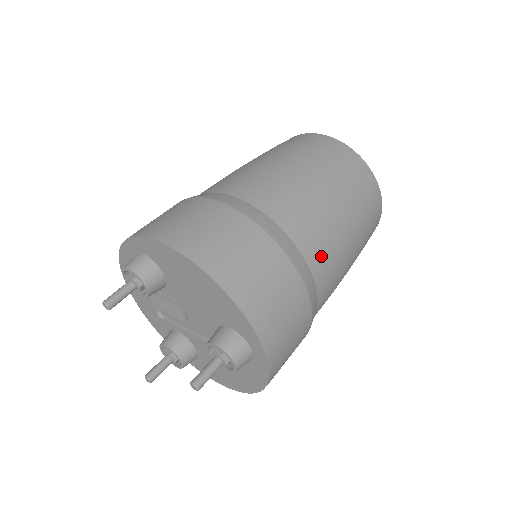
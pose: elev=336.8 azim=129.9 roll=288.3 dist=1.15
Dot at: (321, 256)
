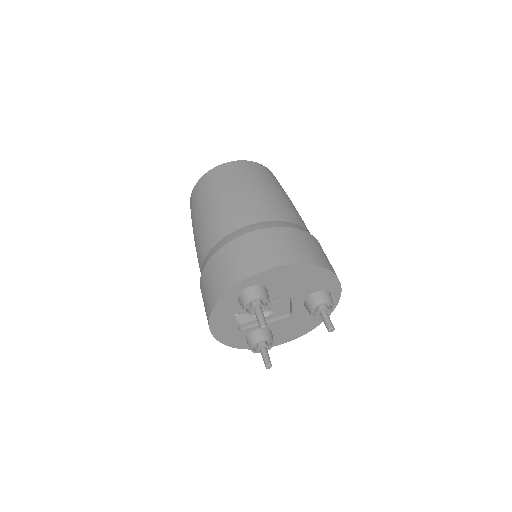
Dot at: occluded
